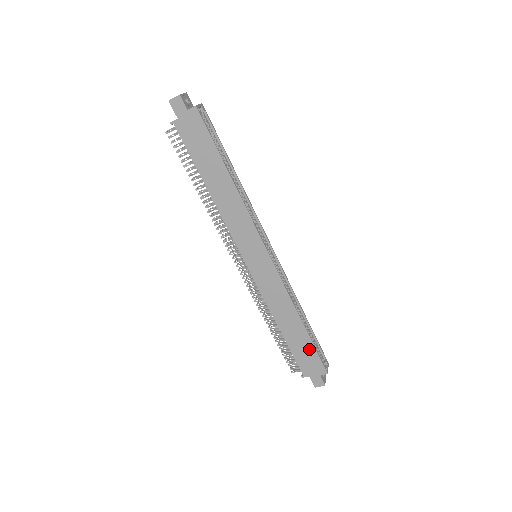
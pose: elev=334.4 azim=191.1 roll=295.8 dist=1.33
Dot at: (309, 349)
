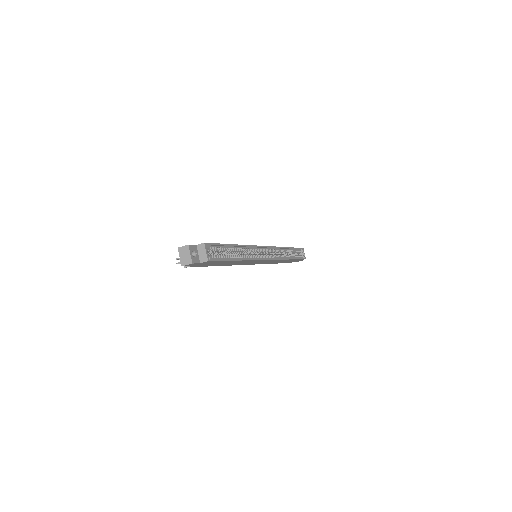
Dot at: (294, 260)
